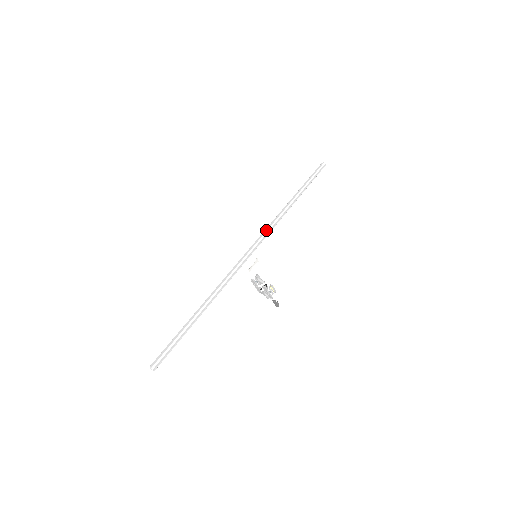
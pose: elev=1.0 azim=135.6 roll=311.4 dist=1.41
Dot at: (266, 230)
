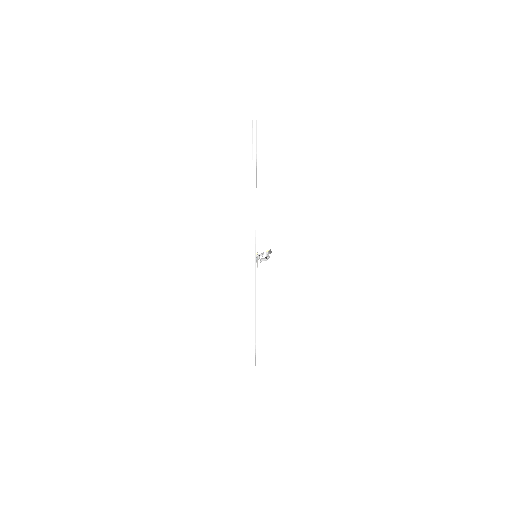
Dot at: (254, 237)
